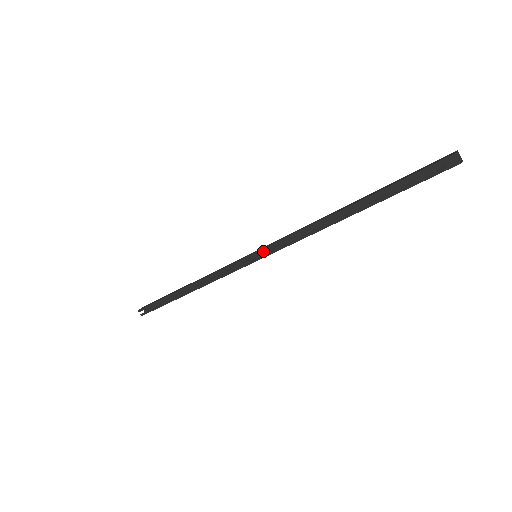
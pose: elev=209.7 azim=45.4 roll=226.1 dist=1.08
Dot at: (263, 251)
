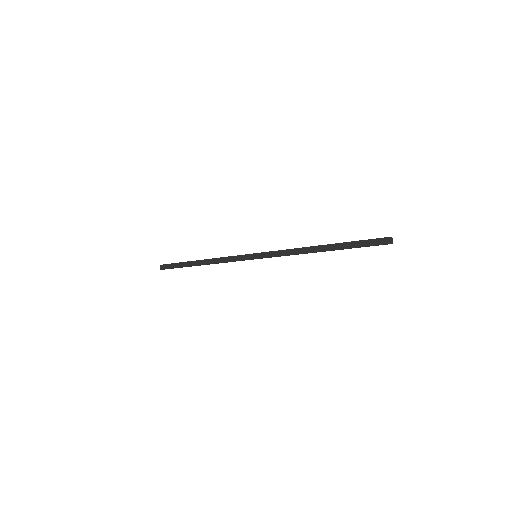
Dot at: (260, 253)
